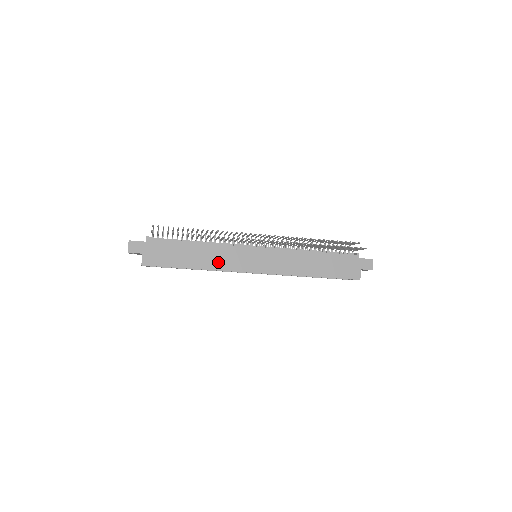
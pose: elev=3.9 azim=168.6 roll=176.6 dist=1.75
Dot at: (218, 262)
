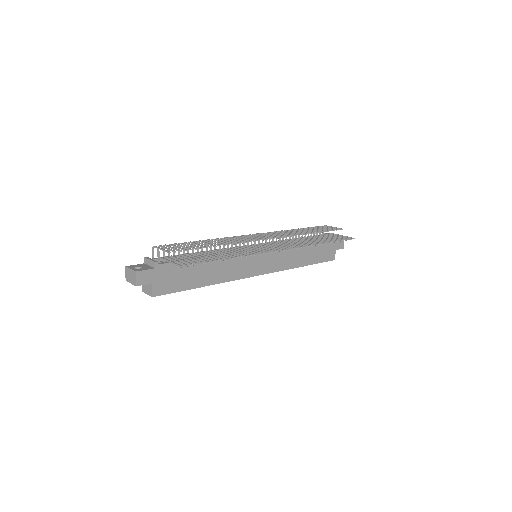
Dot at: (227, 273)
